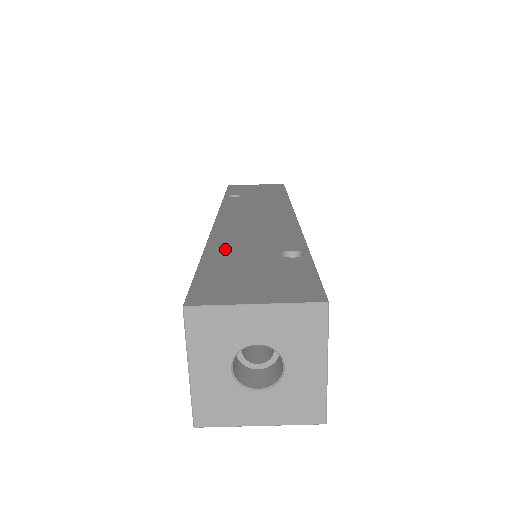
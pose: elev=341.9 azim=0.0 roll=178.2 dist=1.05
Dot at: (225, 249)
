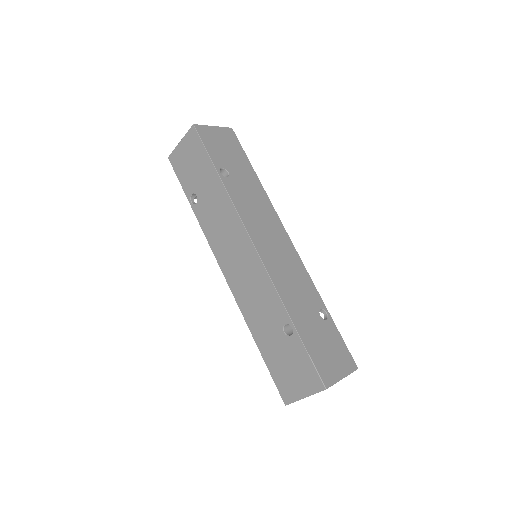
Dot at: (259, 333)
